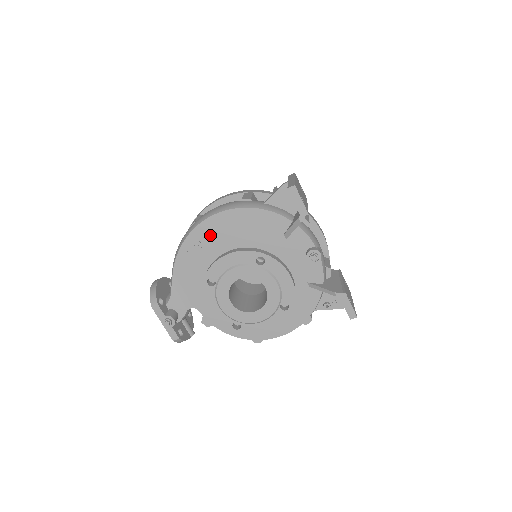
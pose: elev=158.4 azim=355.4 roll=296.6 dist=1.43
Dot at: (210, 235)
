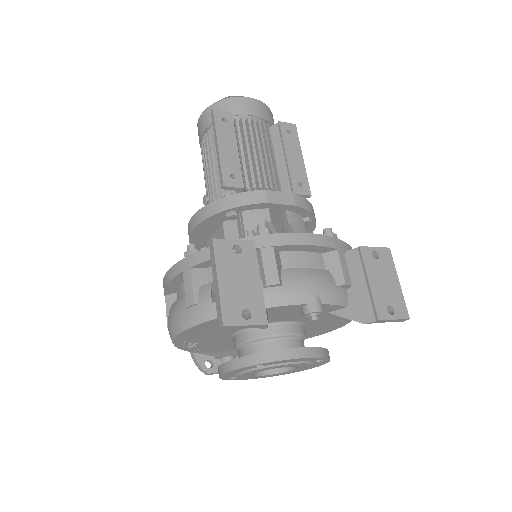
Dot at: (192, 339)
